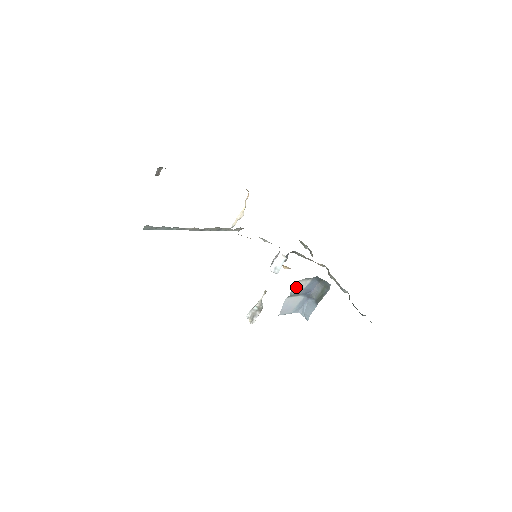
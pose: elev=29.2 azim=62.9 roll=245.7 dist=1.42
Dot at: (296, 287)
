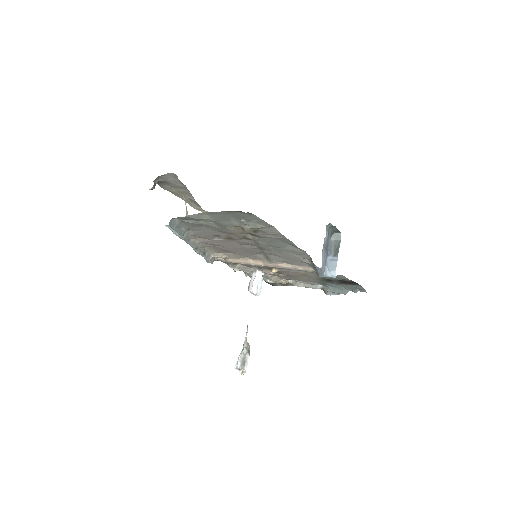
Dot at: (326, 234)
